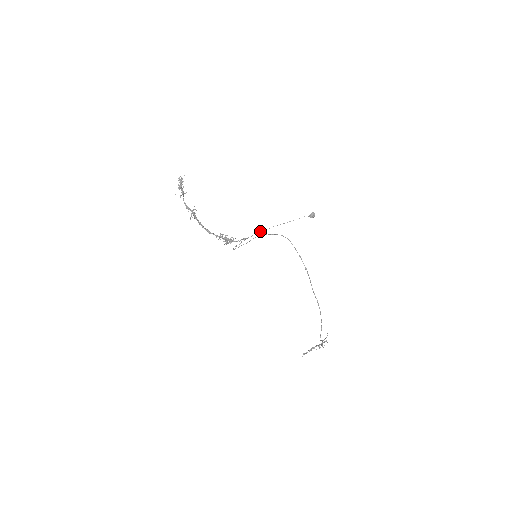
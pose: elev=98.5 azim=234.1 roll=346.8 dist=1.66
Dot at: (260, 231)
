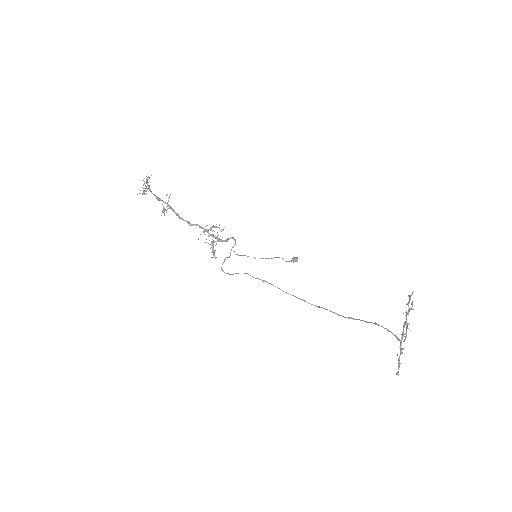
Dot at: (247, 256)
